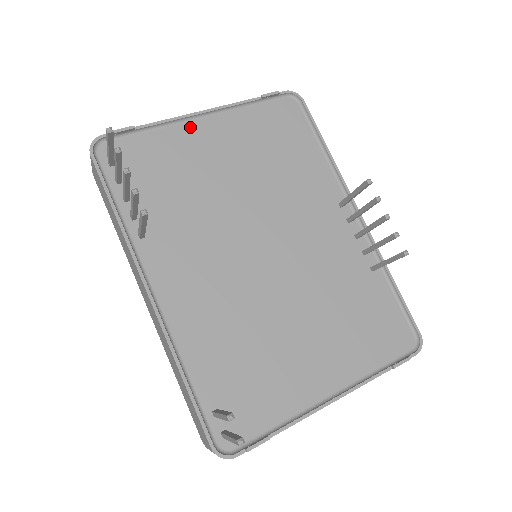
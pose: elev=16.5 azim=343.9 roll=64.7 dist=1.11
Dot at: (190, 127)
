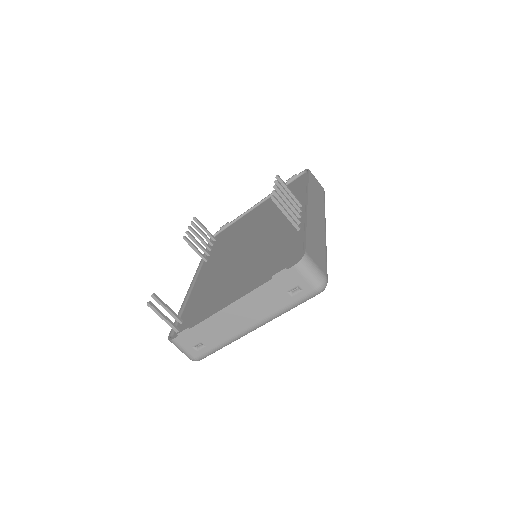
Dot at: (251, 212)
